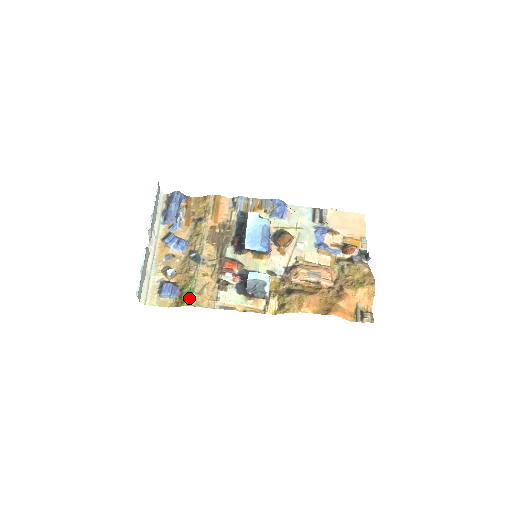
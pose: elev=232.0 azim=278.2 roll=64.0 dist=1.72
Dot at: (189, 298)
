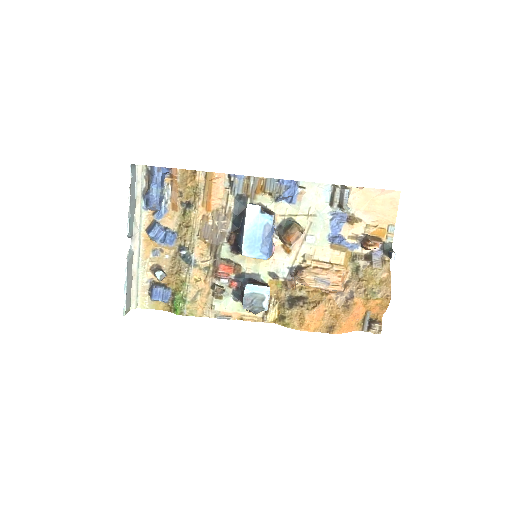
Dot at: (181, 307)
